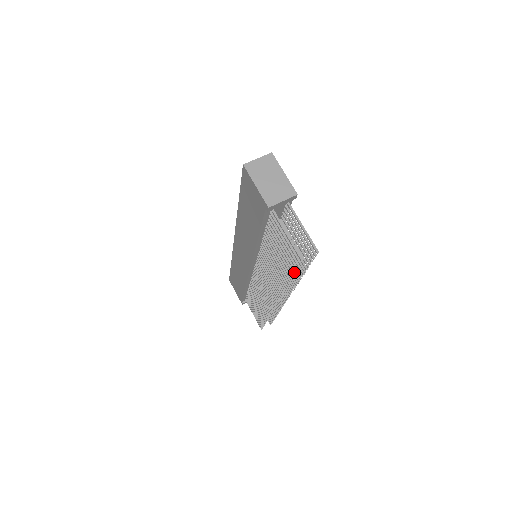
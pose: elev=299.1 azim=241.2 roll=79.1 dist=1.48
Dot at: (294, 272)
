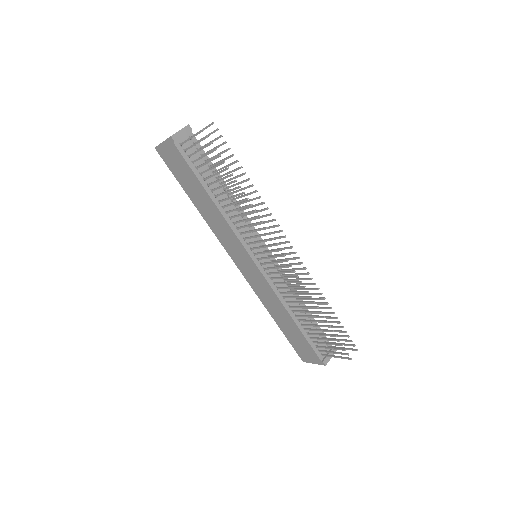
Dot at: (223, 161)
